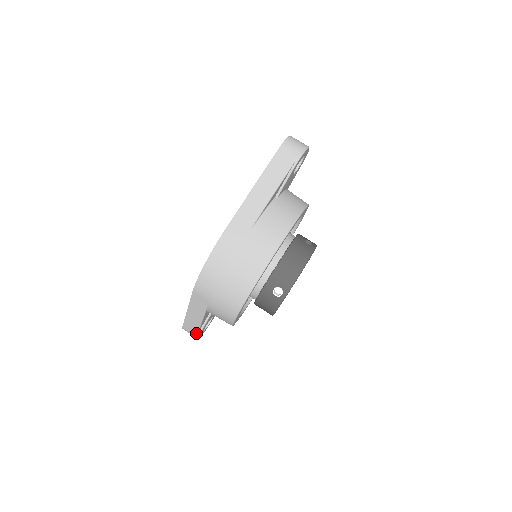
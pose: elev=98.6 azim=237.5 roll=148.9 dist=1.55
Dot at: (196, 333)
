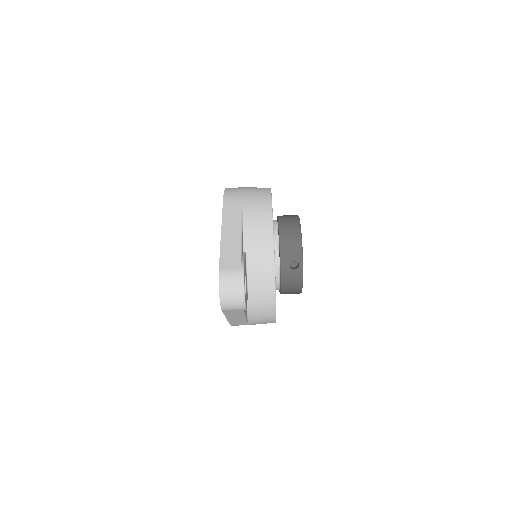
Dot at: occluded
